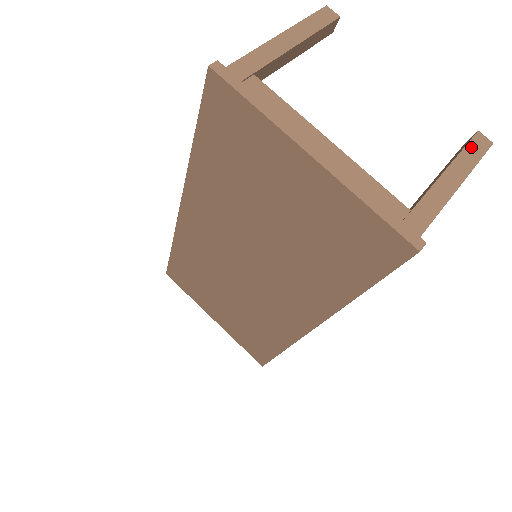
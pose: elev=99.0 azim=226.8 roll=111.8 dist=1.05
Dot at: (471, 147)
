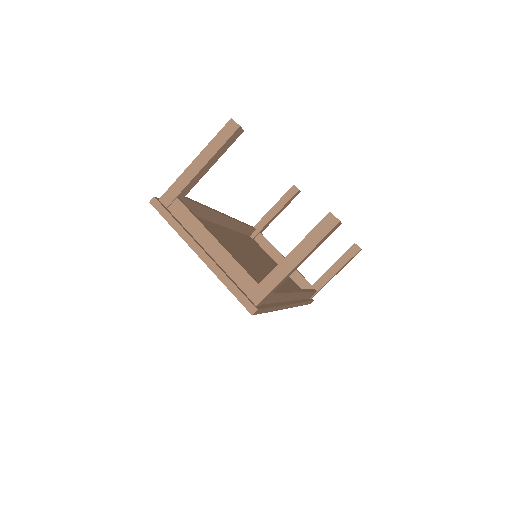
Dot at: (318, 228)
